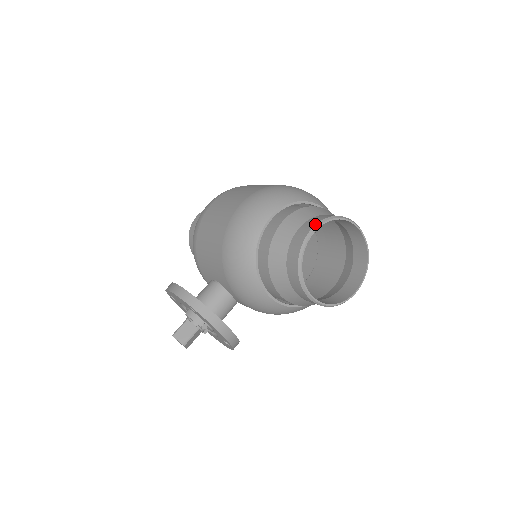
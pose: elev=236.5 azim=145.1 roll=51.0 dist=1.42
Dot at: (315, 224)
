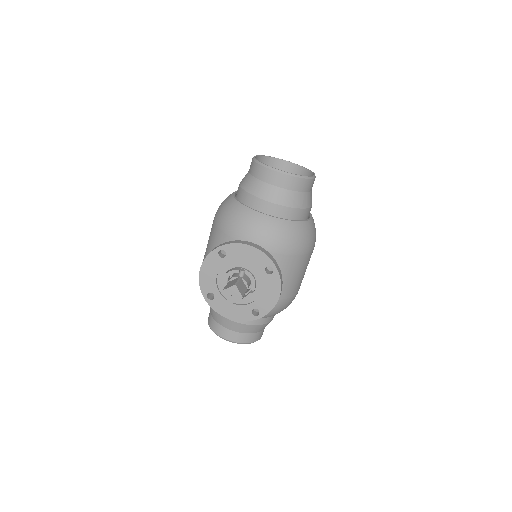
Dot at: occluded
